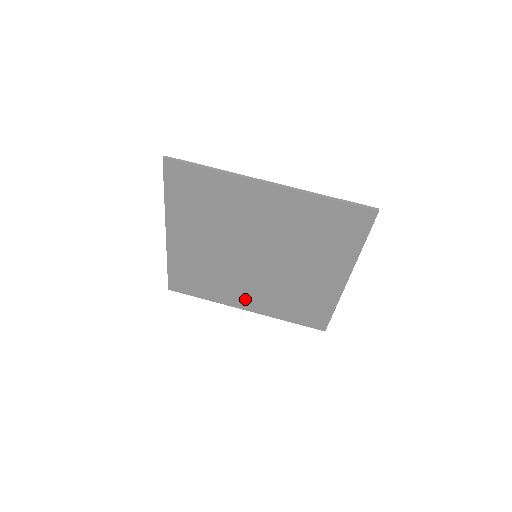
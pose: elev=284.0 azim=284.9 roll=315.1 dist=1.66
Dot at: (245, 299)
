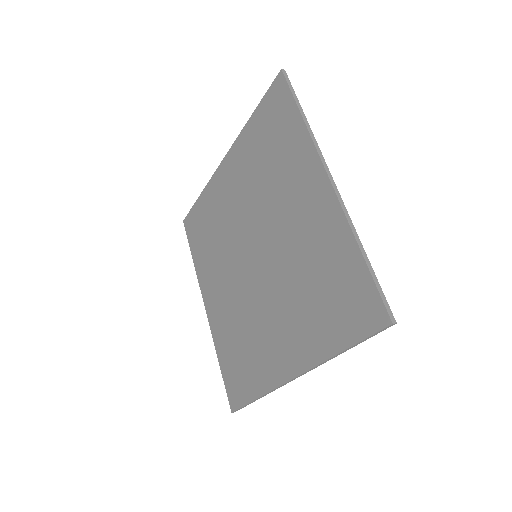
Dot at: (214, 295)
